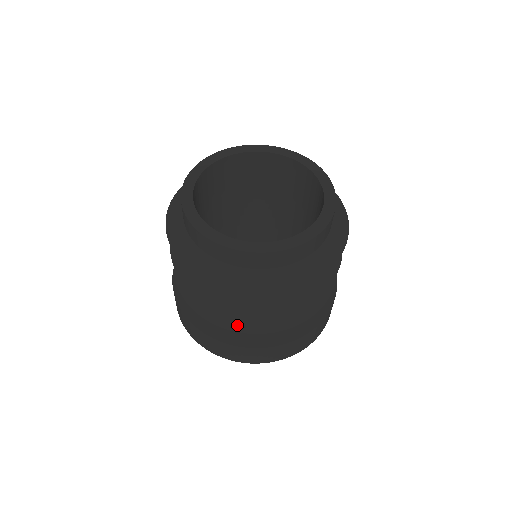
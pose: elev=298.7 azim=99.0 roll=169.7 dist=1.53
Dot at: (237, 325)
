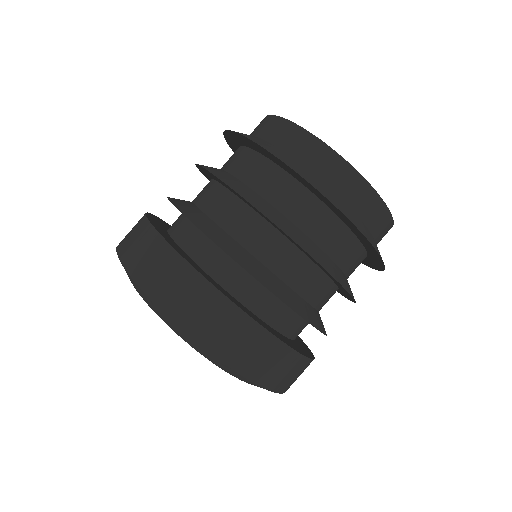
Dot at: (177, 201)
